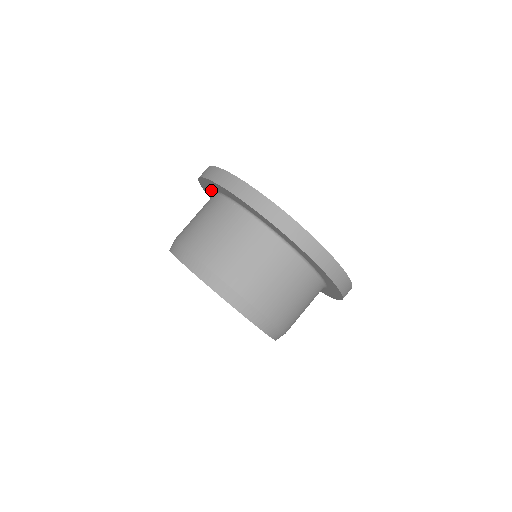
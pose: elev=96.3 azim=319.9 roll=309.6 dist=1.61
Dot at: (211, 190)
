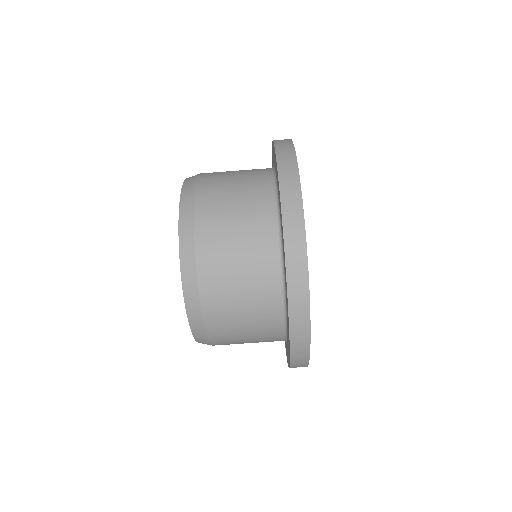
Dot at: occluded
